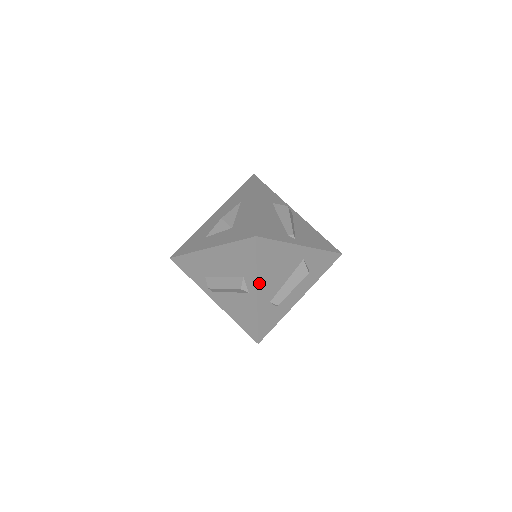
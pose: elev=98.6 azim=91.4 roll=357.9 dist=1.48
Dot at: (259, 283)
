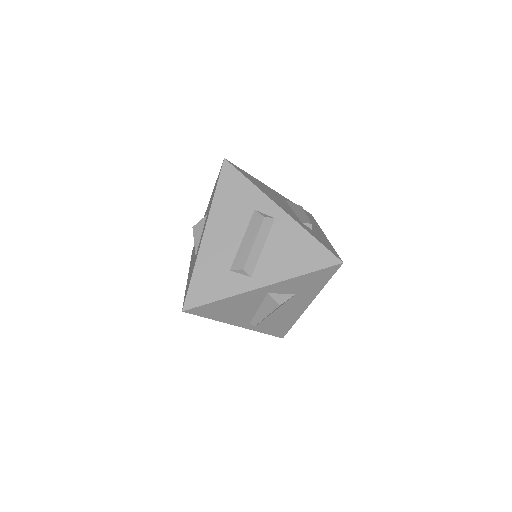
Dot at: (271, 199)
